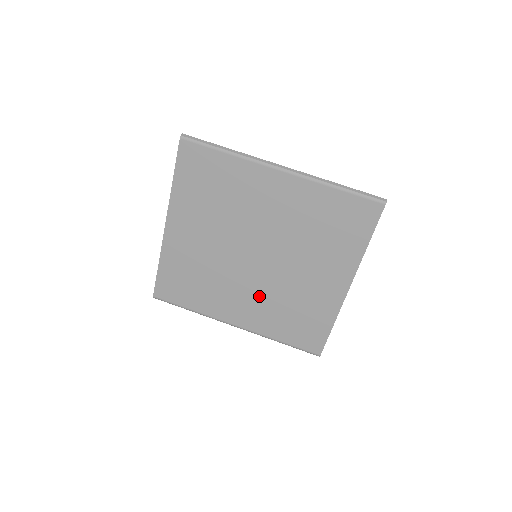
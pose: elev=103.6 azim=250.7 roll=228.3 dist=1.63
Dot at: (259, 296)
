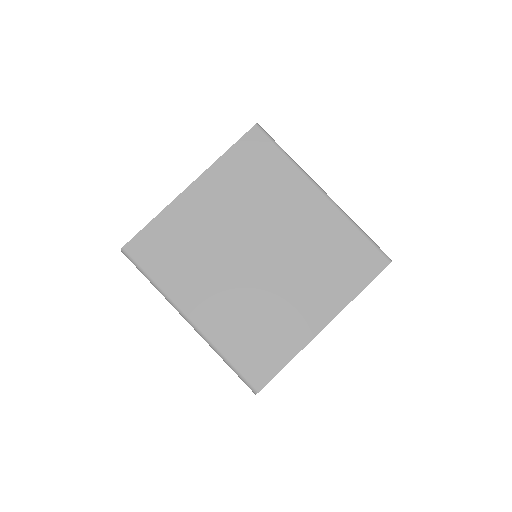
Dot at: (235, 297)
